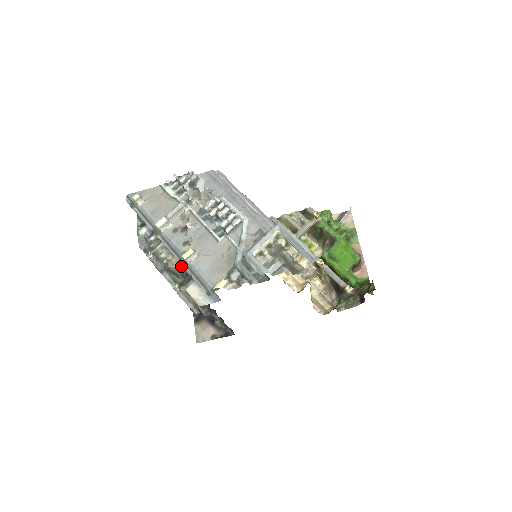
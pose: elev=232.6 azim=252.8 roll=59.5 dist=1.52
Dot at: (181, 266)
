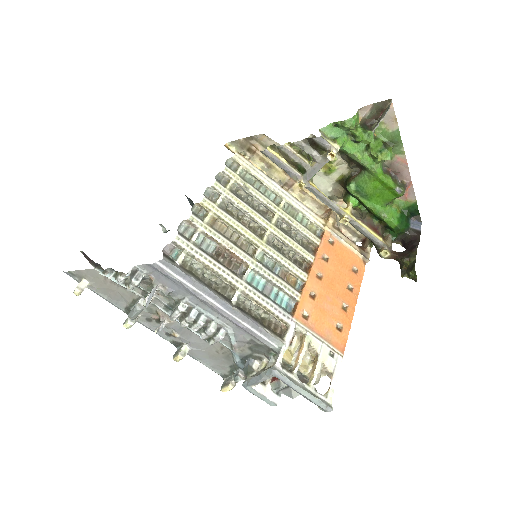
Dot at: occluded
